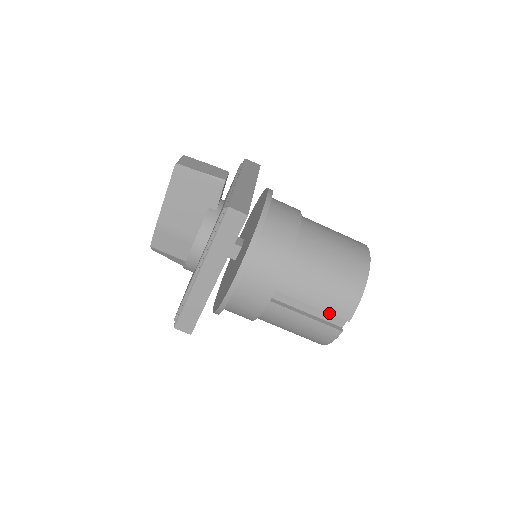
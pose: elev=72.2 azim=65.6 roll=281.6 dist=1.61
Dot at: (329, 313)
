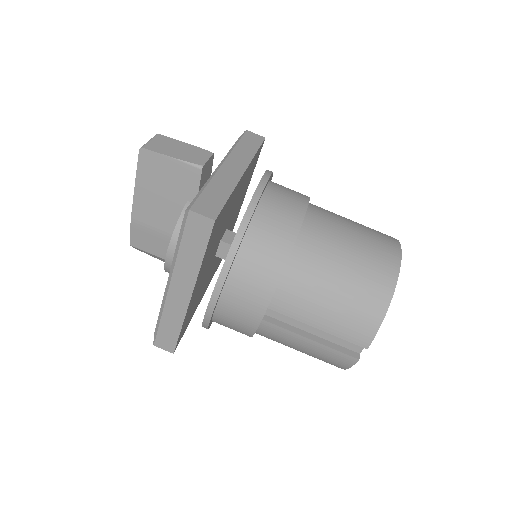
Dot at: occluded
